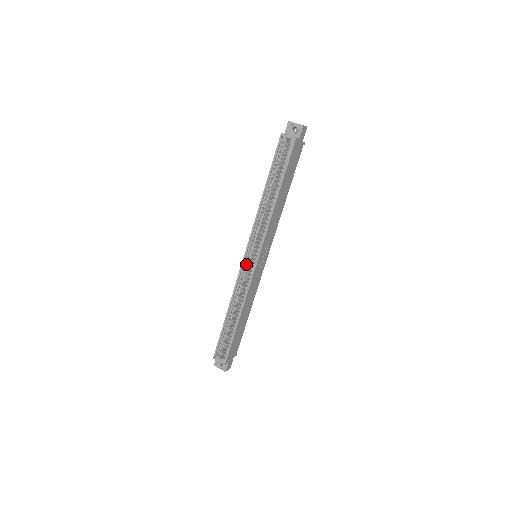
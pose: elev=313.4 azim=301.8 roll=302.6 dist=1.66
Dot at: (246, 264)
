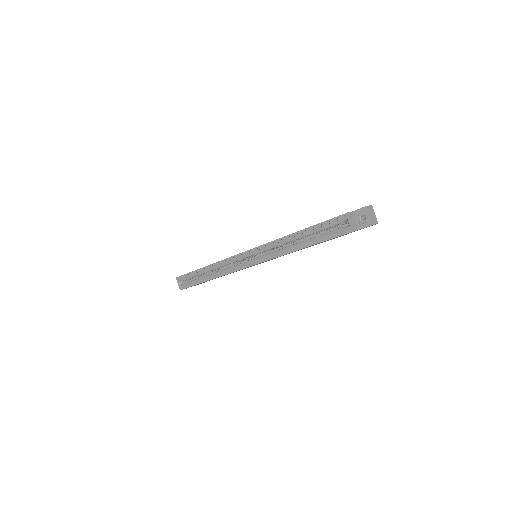
Dot at: (242, 257)
